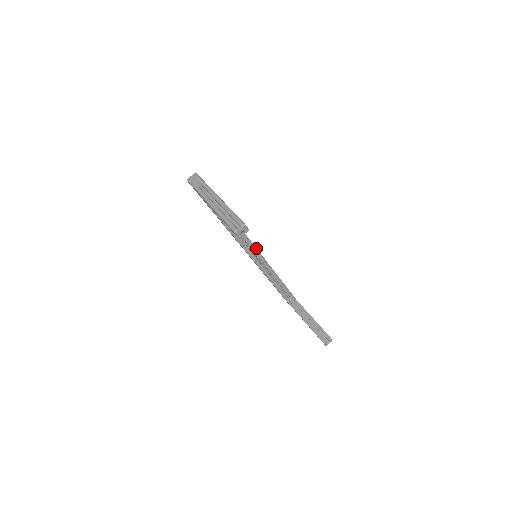
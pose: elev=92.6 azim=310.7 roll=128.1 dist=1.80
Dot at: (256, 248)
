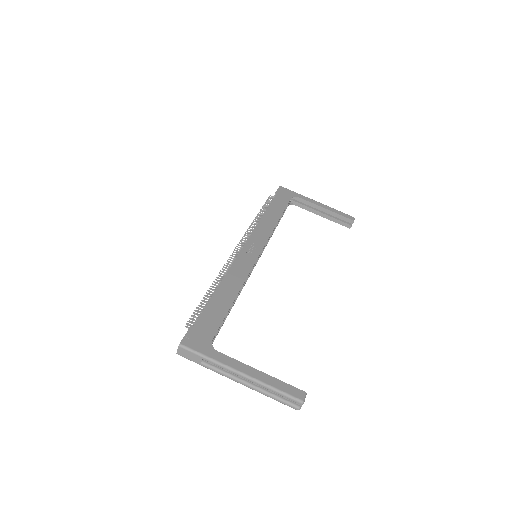
Dot at: occluded
